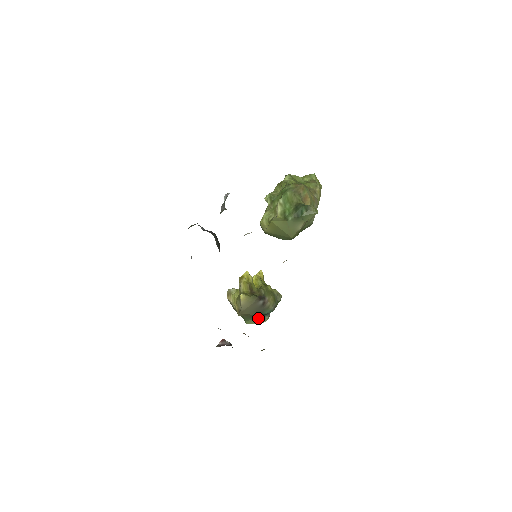
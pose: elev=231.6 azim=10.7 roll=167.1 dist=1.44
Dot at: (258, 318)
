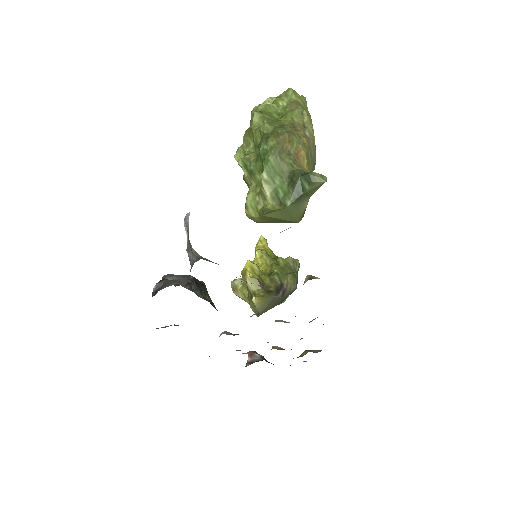
Dot at: occluded
